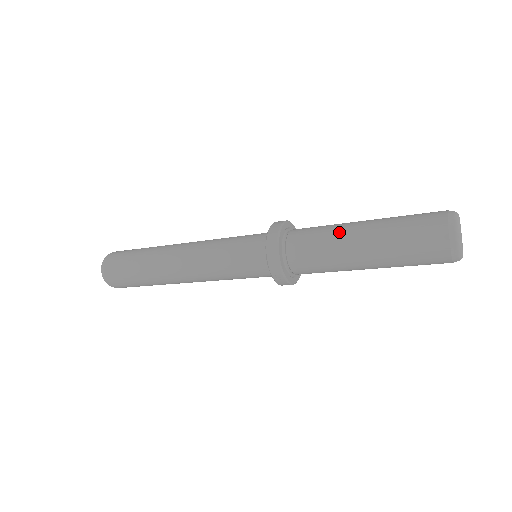
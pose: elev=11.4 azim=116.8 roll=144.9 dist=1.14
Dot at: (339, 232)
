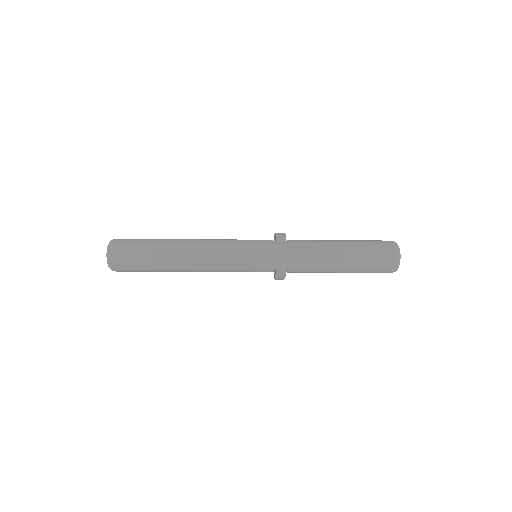
Dot at: (328, 255)
